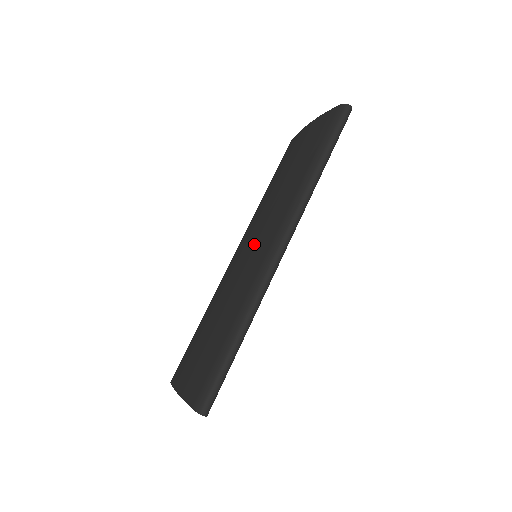
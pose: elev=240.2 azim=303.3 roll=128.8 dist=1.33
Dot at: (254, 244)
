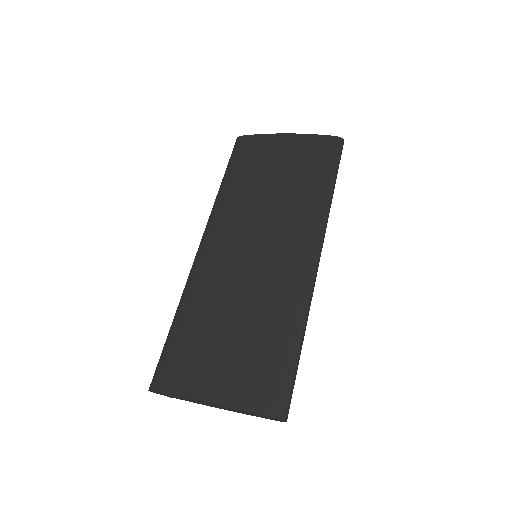
Dot at: (269, 246)
